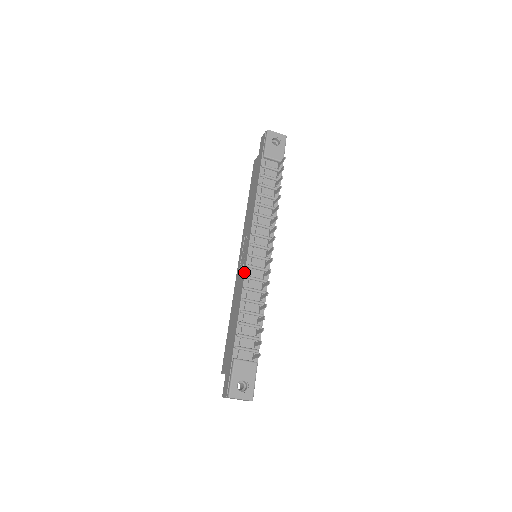
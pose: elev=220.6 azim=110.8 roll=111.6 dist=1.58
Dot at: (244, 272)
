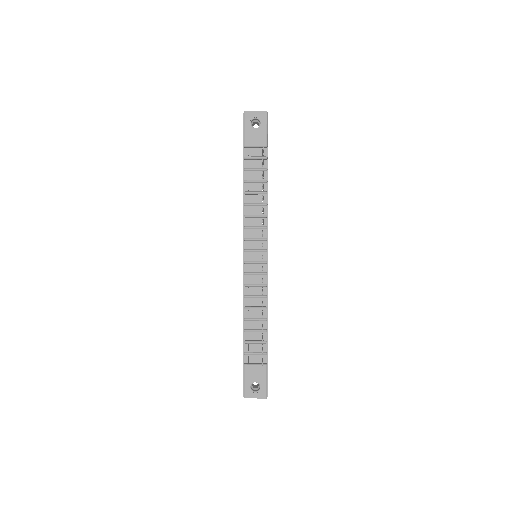
Dot at: occluded
